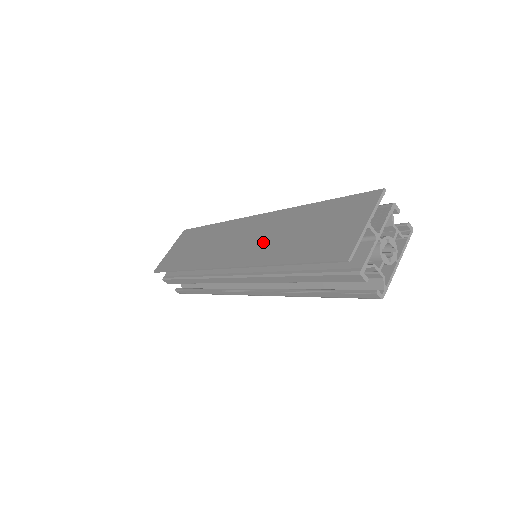
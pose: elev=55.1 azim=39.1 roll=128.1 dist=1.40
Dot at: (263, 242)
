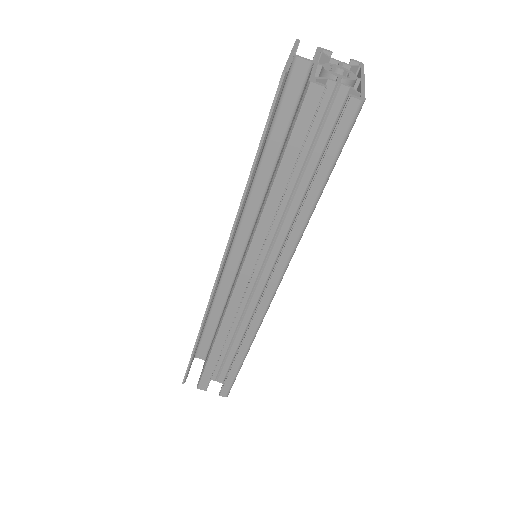
Dot at: occluded
